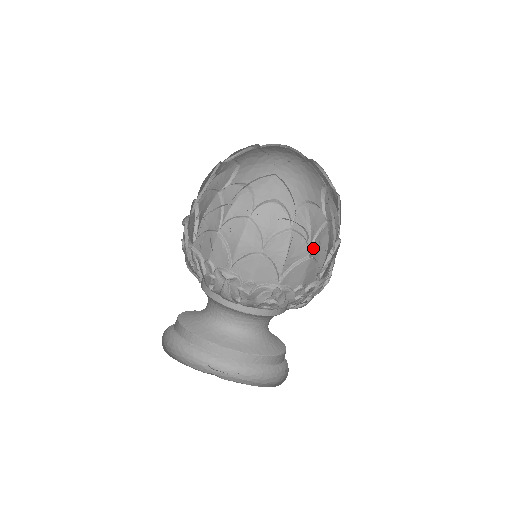
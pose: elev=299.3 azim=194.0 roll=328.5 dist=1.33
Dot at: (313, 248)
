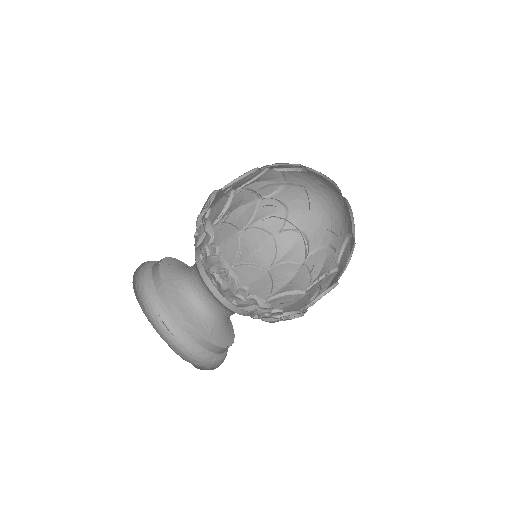
Dot at: (342, 273)
